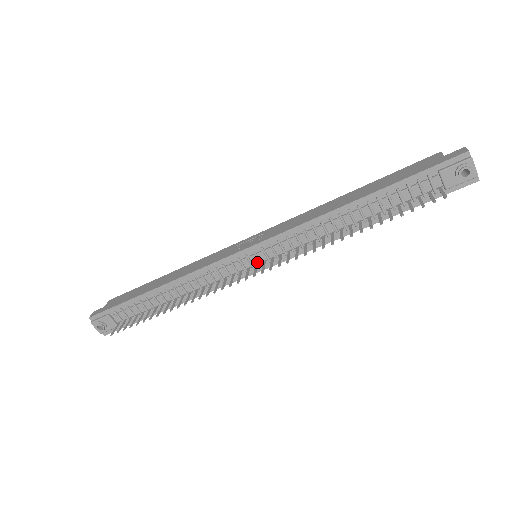
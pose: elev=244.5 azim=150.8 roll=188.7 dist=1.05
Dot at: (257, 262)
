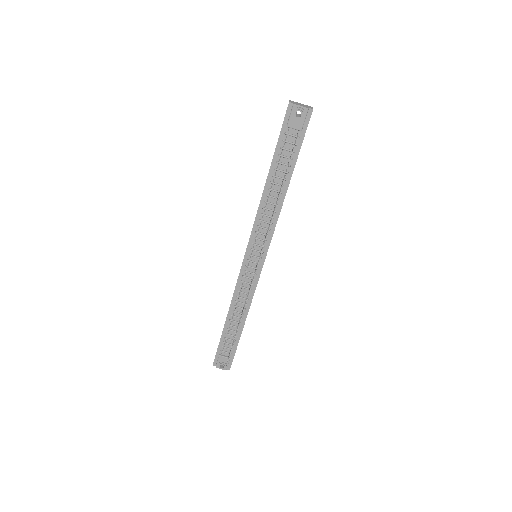
Dot at: (257, 259)
